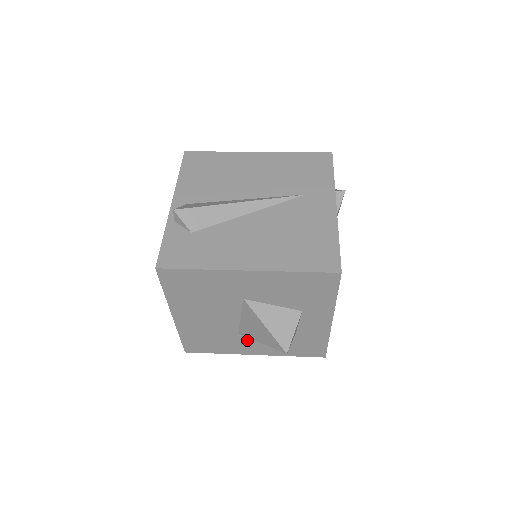
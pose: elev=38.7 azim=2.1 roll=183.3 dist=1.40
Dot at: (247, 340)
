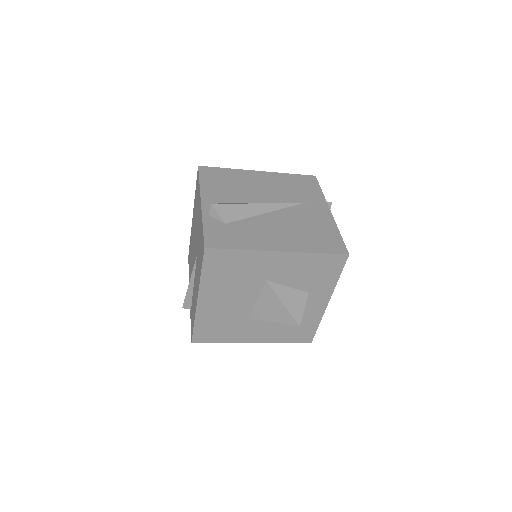
Dot at: (253, 326)
